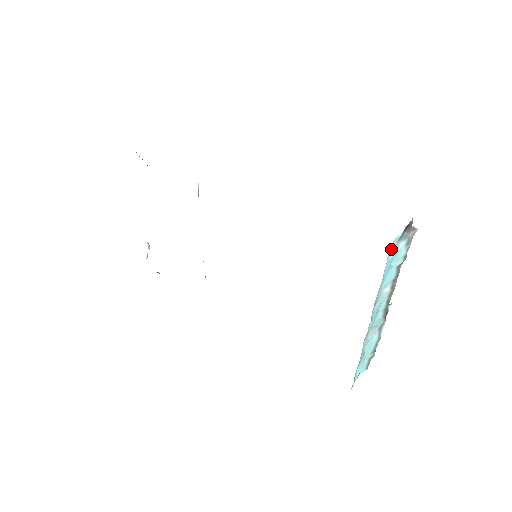
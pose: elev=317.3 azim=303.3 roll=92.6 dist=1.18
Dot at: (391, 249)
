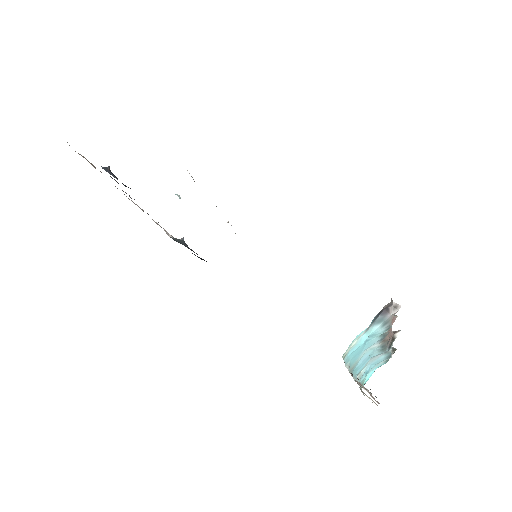
Dot at: (352, 345)
